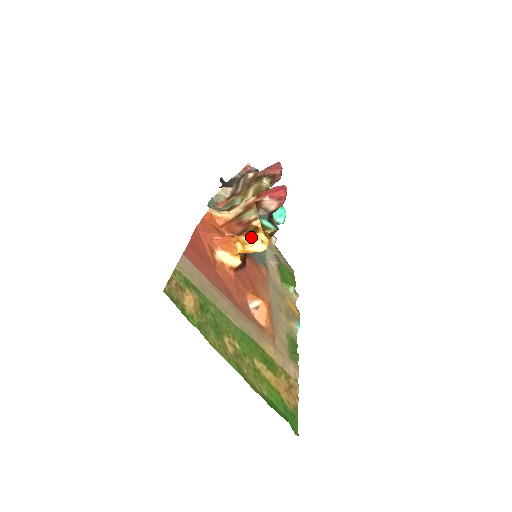
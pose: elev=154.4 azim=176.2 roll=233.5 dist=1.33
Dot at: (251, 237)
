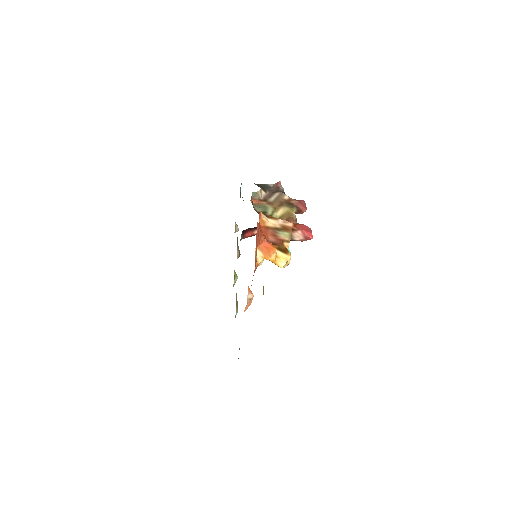
Dot at: (281, 254)
